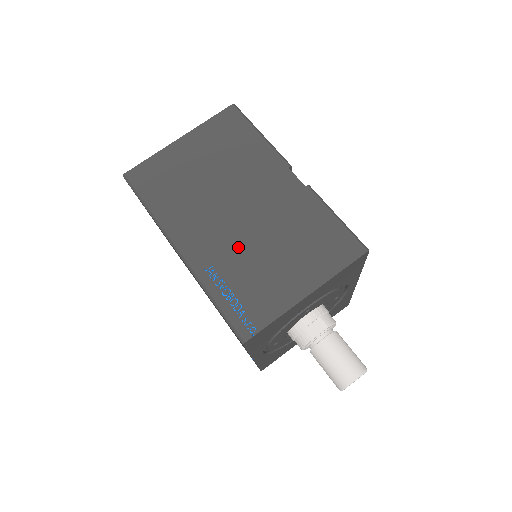
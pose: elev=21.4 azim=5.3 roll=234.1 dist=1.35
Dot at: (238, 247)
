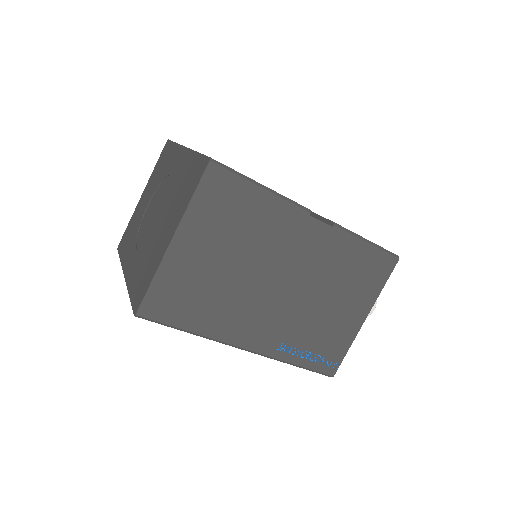
Dot at: (297, 316)
